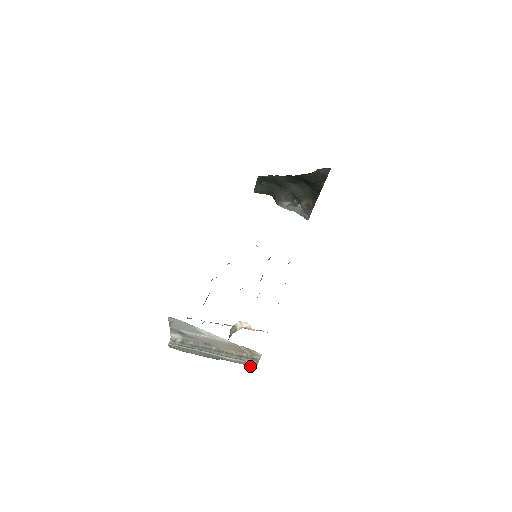
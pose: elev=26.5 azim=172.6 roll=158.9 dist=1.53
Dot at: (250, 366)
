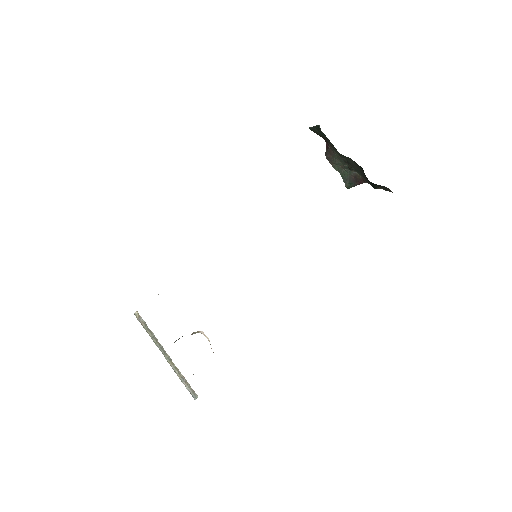
Dot at: occluded
